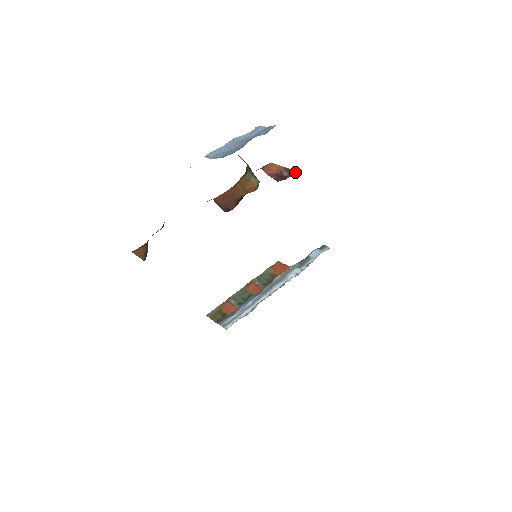
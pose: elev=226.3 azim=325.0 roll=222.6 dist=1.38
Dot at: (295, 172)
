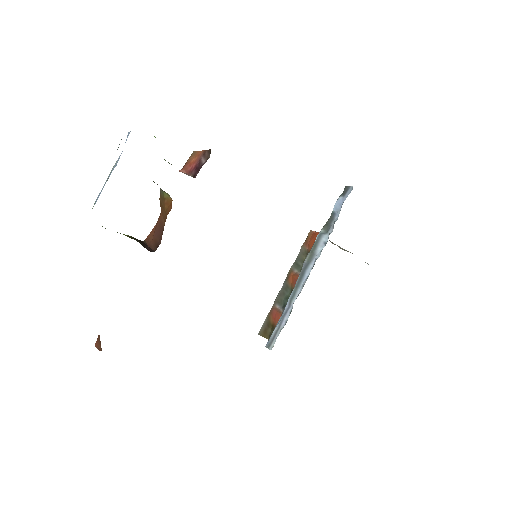
Dot at: (209, 153)
